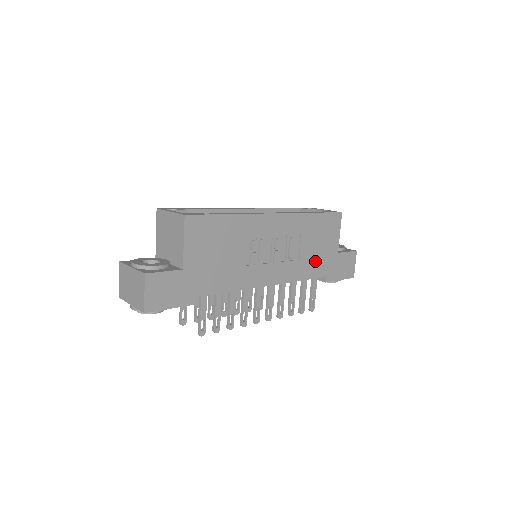
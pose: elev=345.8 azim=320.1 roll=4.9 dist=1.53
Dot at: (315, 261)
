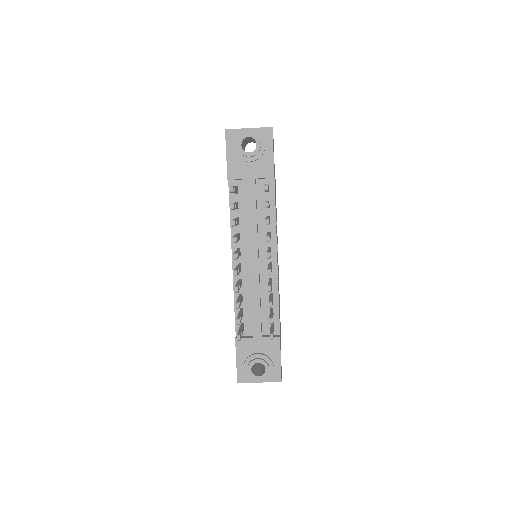
Dot at: (279, 312)
